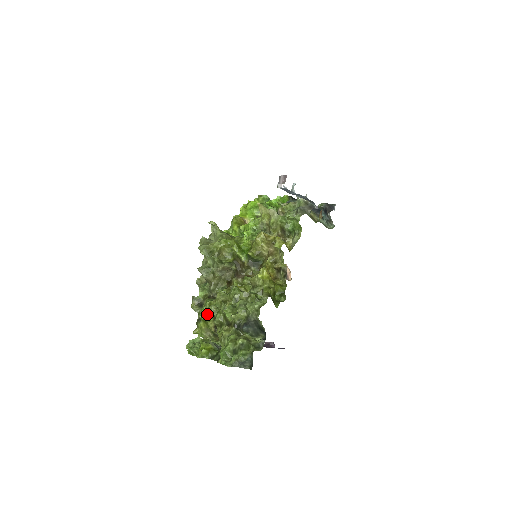
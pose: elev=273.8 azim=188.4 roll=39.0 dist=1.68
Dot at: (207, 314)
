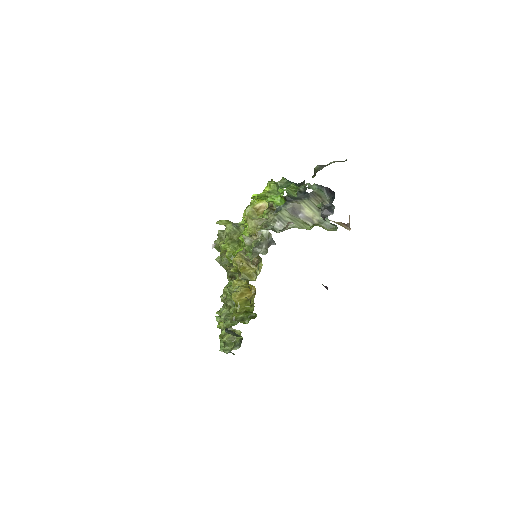
Dot at: occluded
